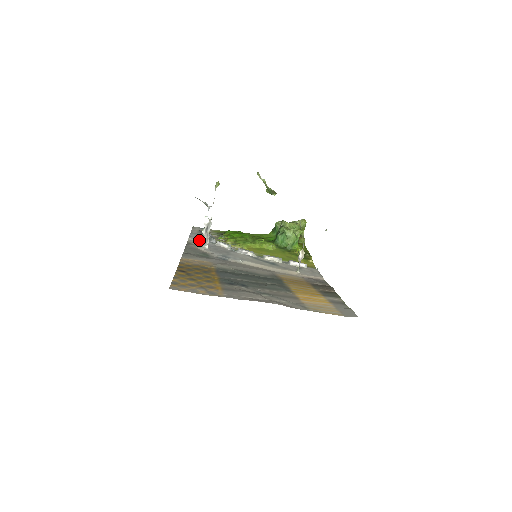
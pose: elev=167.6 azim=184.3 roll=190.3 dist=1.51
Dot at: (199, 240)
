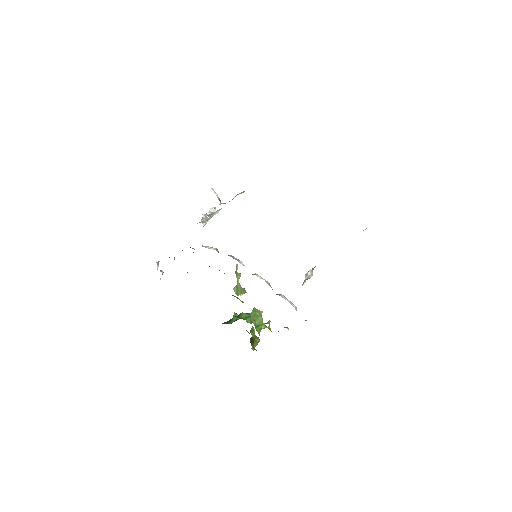
Dot at: occluded
